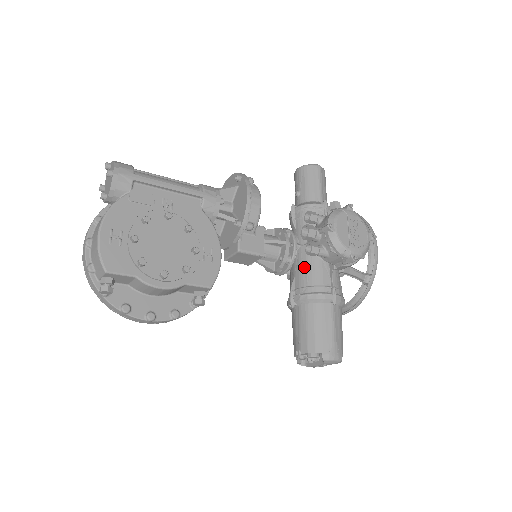
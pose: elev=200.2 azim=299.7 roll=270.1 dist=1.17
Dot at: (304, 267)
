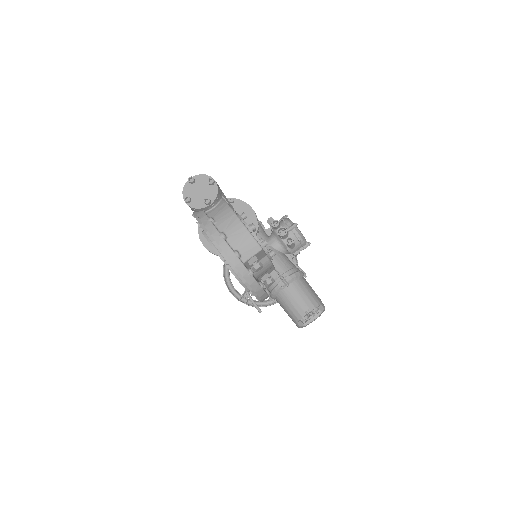
Dot at: (279, 260)
